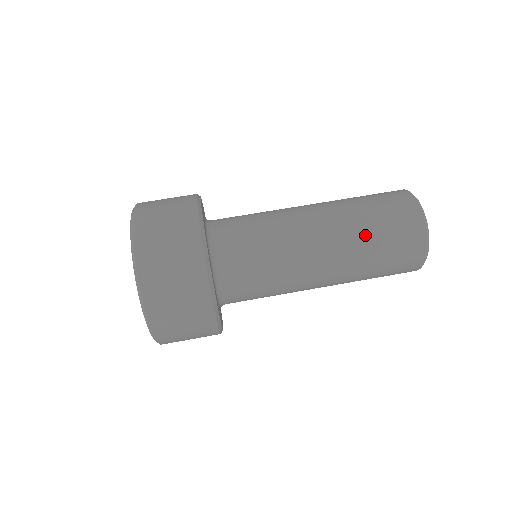
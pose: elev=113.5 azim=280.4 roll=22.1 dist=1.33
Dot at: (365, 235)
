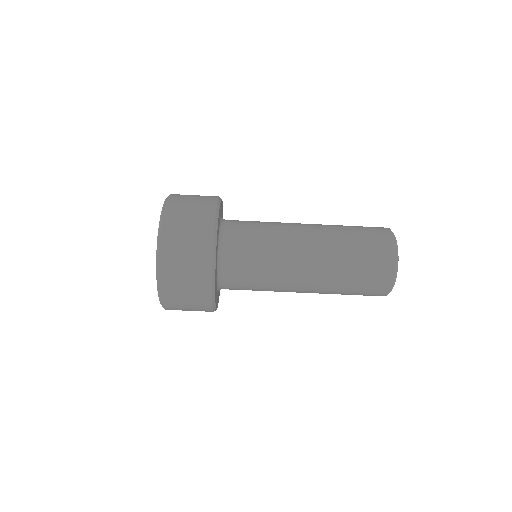
Dot at: occluded
